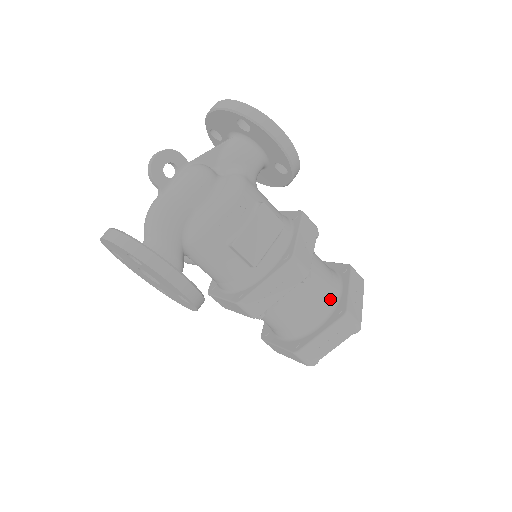
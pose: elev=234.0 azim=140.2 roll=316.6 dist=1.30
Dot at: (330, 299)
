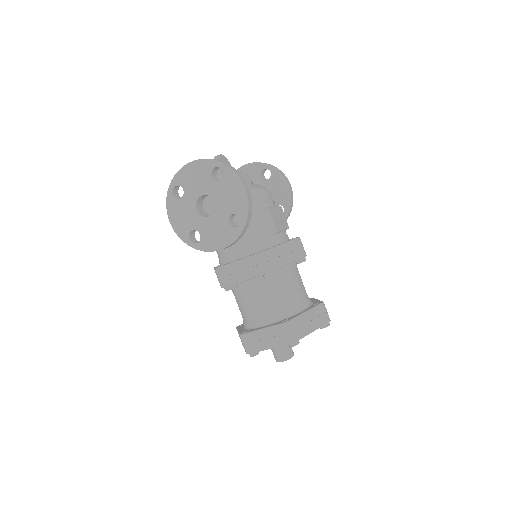
Dot at: (308, 298)
